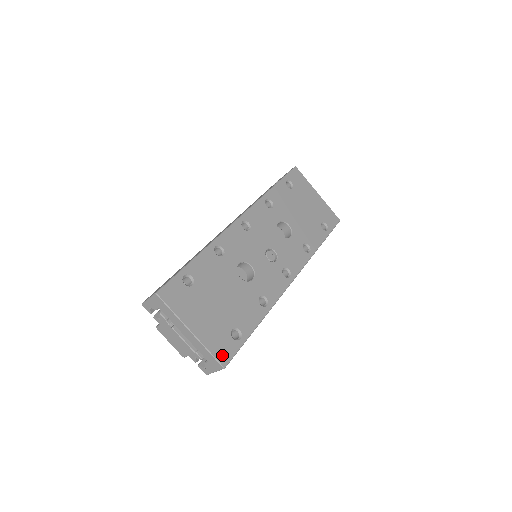
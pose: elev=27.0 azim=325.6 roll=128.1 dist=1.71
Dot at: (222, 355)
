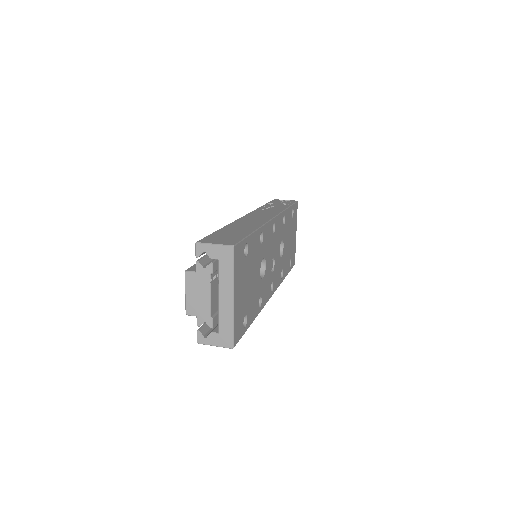
Dot at: (236, 335)
